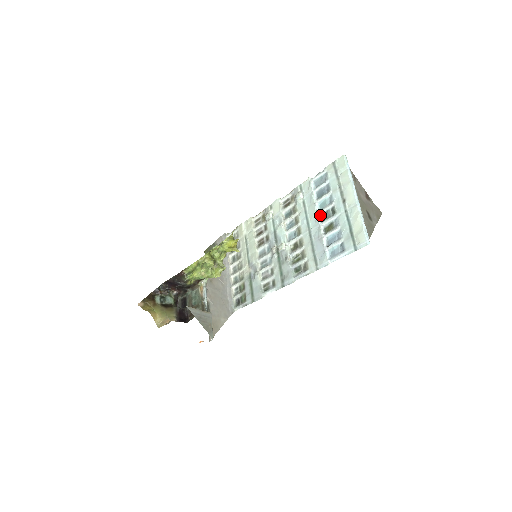
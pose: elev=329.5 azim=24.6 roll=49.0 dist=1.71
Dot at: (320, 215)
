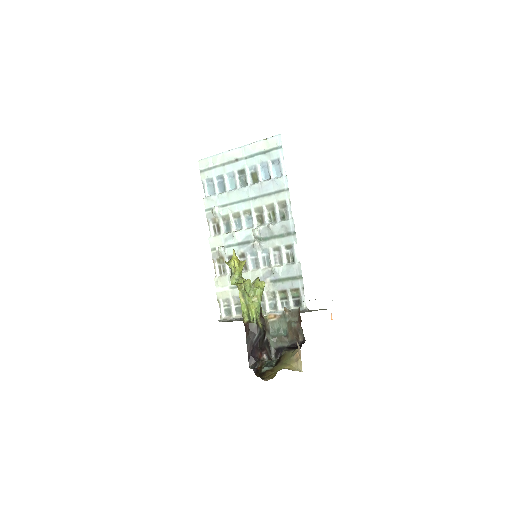
Dot at: (240, 188)
